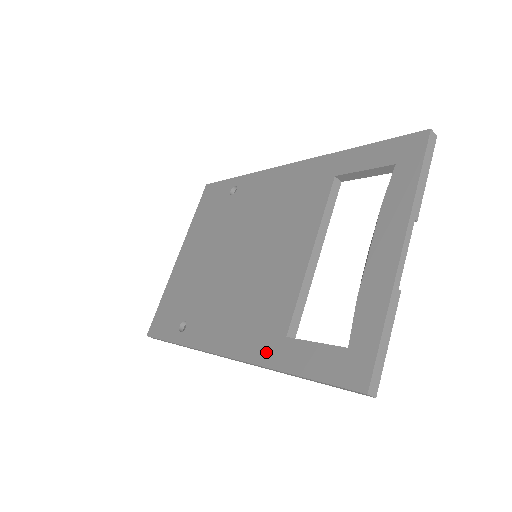
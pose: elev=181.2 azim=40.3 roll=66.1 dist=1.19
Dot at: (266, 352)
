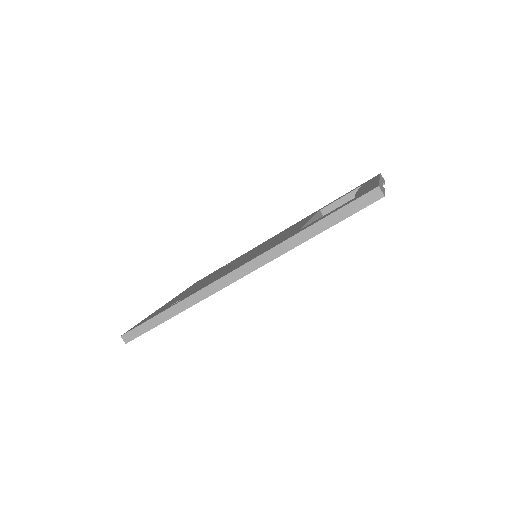
Dot at: (280, 242)
